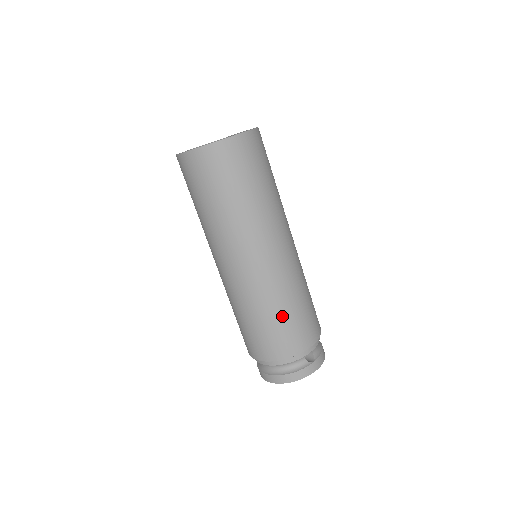
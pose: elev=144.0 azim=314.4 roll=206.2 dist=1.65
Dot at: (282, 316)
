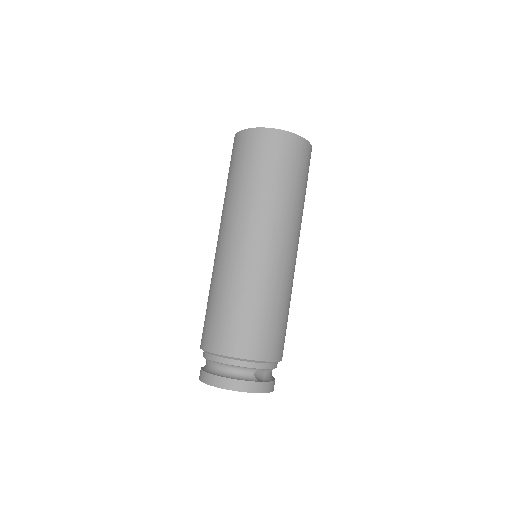
Dot at: (255, 310)
